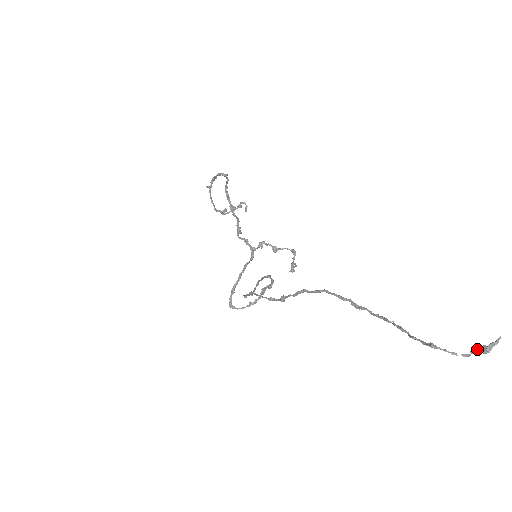
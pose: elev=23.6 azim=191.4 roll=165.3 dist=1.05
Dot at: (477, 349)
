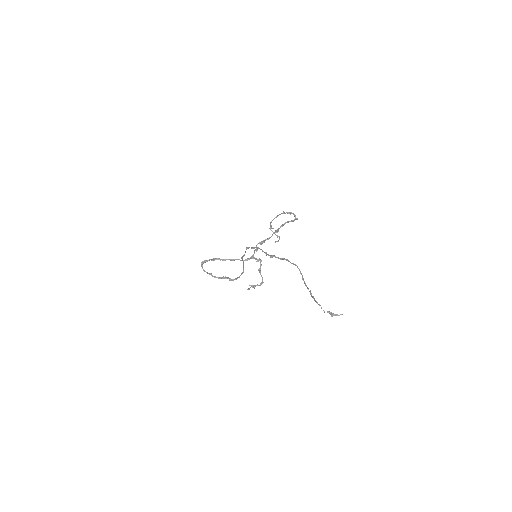
Dot at: (331, 312)
